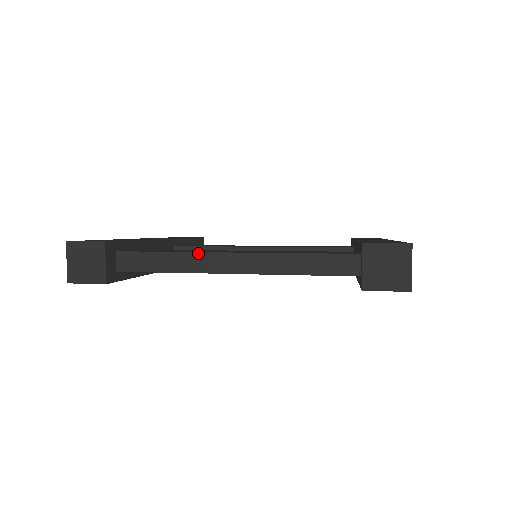
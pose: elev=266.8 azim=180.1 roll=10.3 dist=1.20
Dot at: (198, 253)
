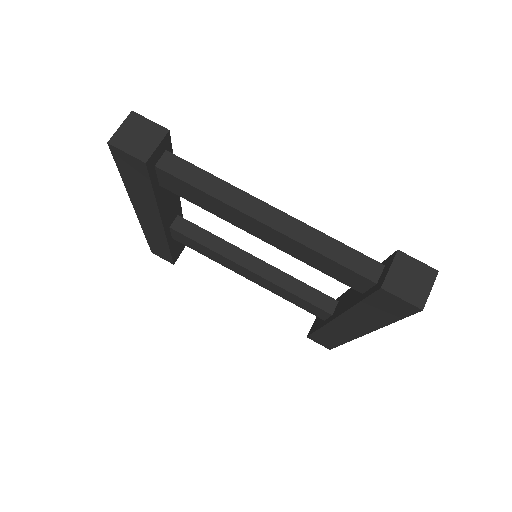
Dot at: (242, 191)
